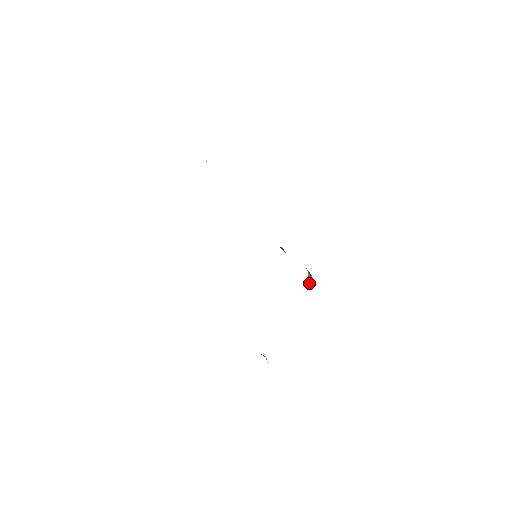
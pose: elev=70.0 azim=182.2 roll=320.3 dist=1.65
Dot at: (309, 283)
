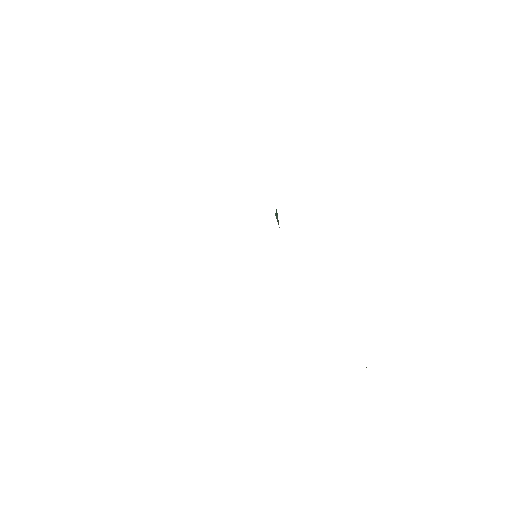
Dot at: occluded
